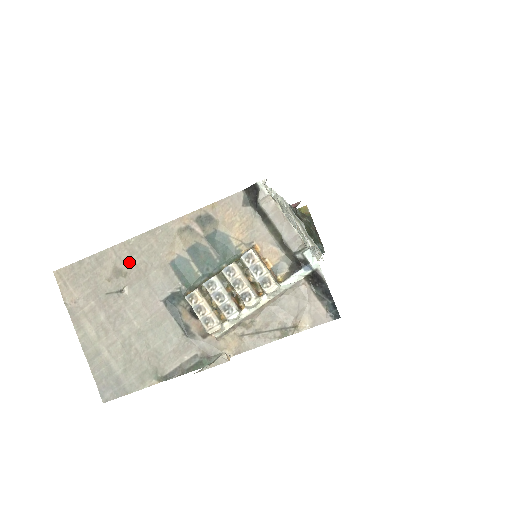
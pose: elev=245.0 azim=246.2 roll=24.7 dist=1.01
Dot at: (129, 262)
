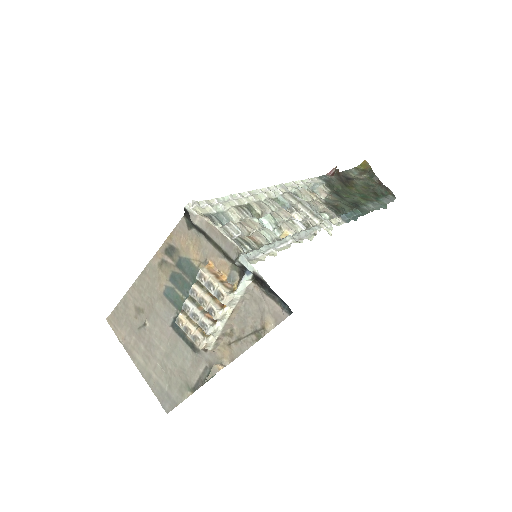
Dot at: (141, 300)
